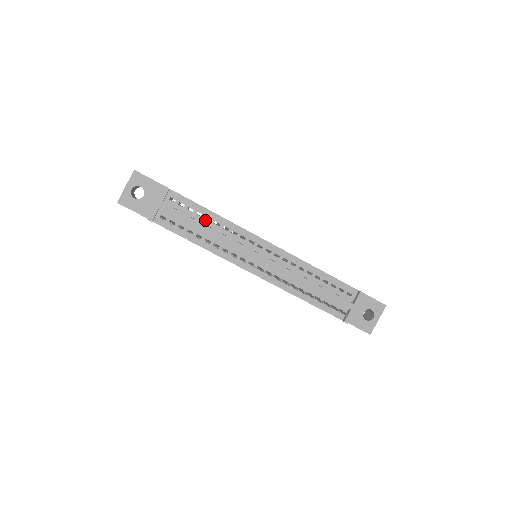
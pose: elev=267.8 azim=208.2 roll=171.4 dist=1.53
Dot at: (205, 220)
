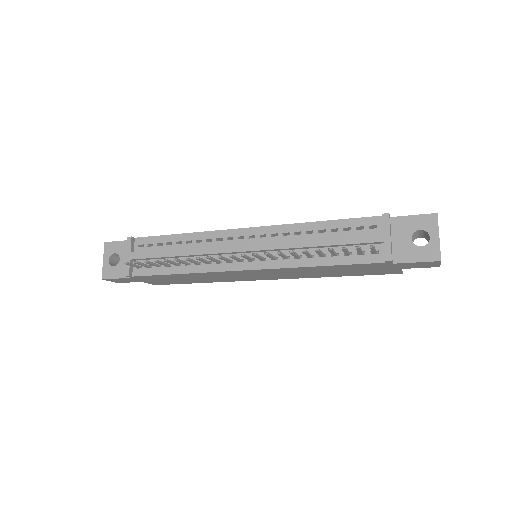
Dot at: (176, 246)
